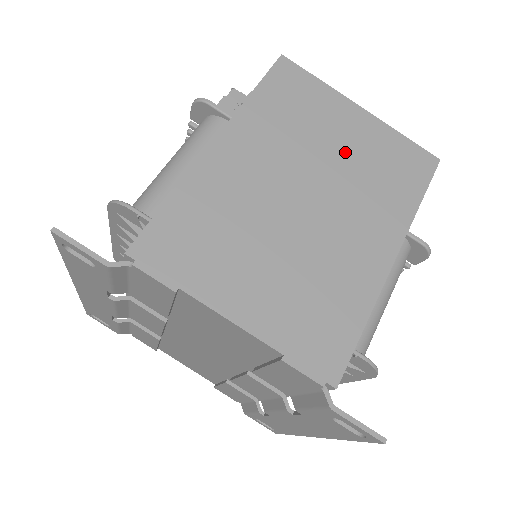
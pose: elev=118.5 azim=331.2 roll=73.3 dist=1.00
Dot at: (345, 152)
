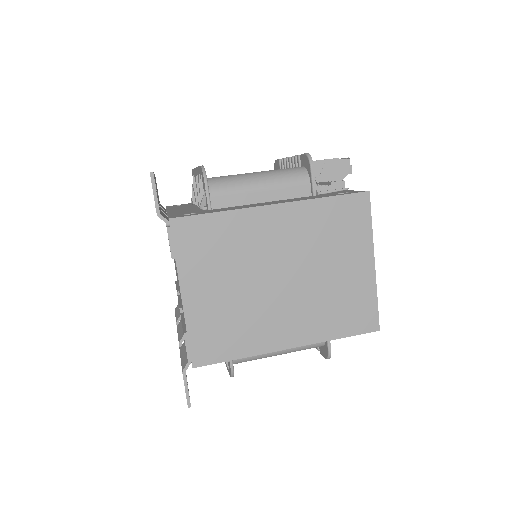
Dot at: (334, 276)
